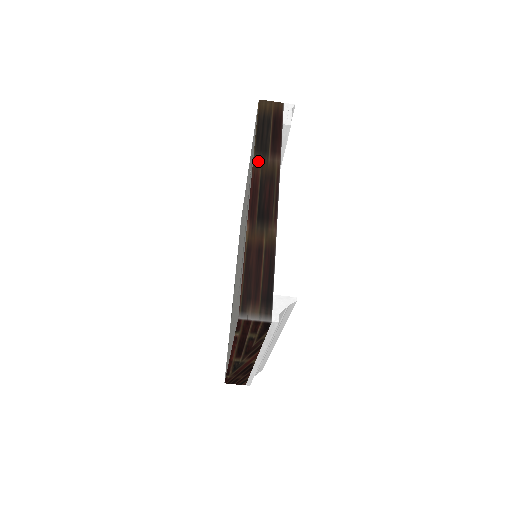
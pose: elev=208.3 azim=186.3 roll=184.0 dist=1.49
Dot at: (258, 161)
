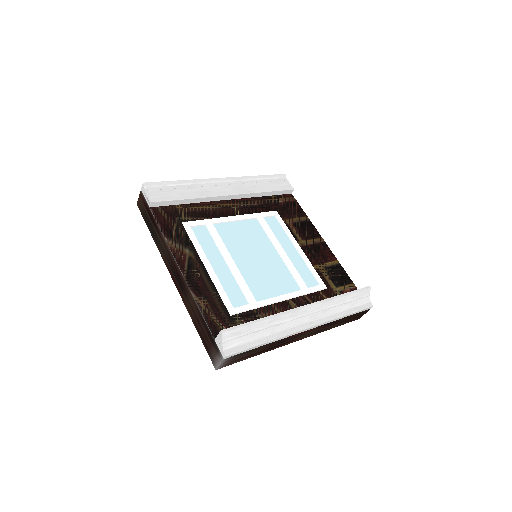
Dot at: (161, 251)
